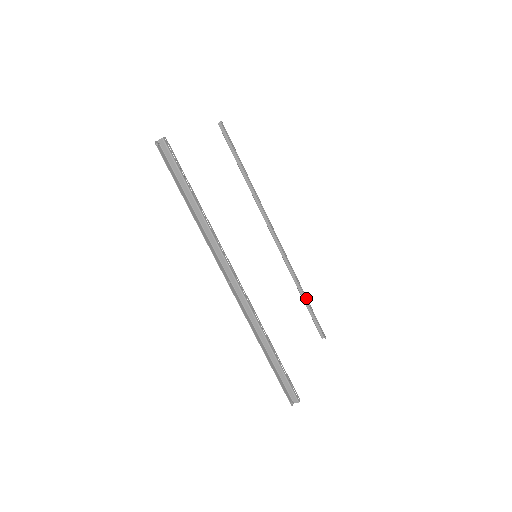
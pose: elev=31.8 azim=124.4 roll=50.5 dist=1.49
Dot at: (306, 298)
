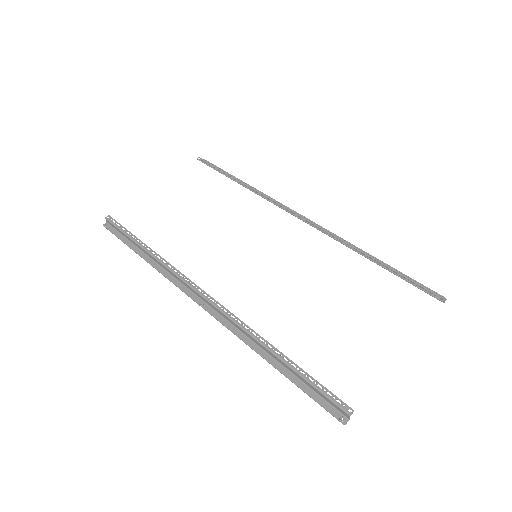
Dot at: (378, 262)
